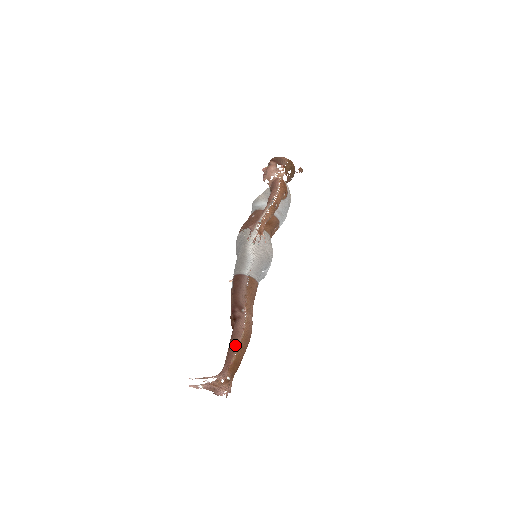
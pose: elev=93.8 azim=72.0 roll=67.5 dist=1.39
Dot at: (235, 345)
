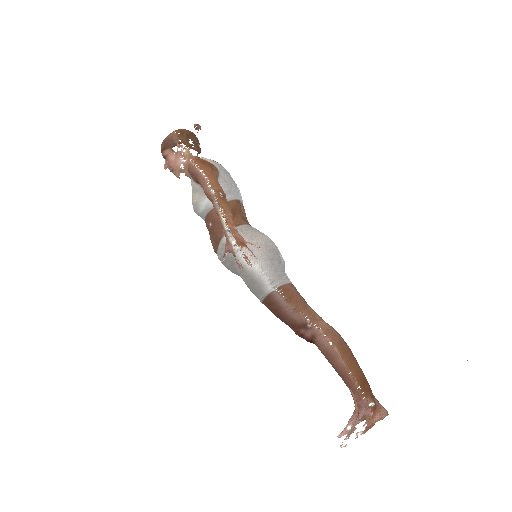
Dot at: (342, 368)
